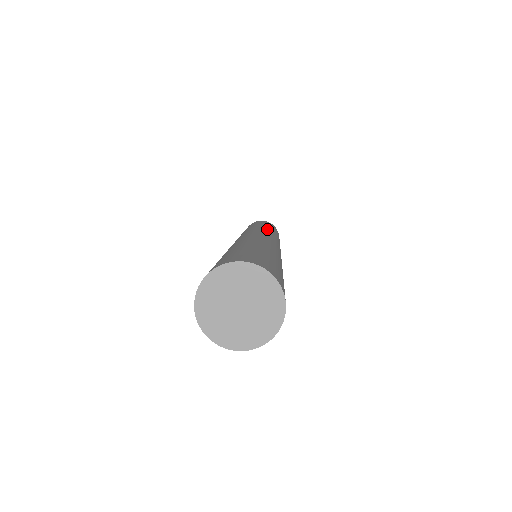
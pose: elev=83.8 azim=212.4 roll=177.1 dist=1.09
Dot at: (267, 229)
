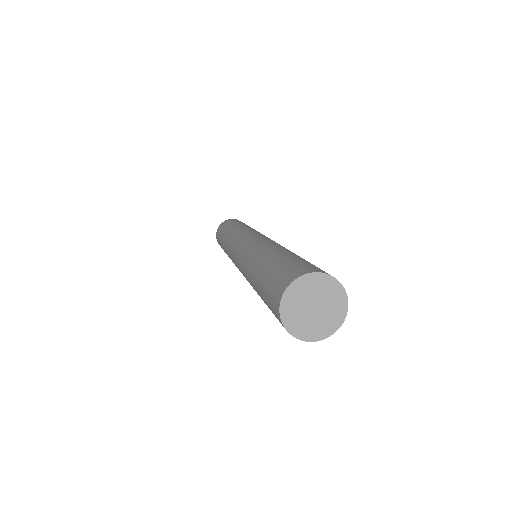
Dot at: occluded
